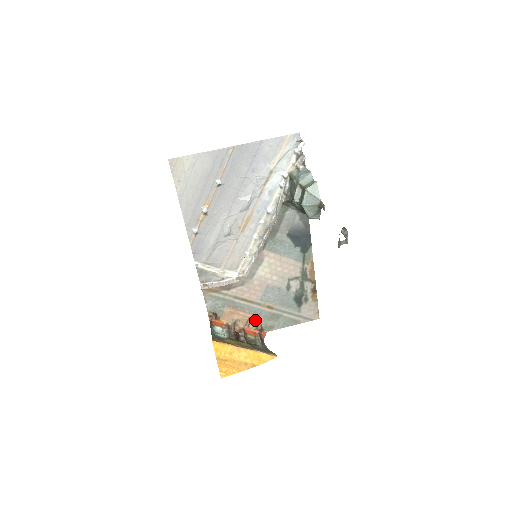
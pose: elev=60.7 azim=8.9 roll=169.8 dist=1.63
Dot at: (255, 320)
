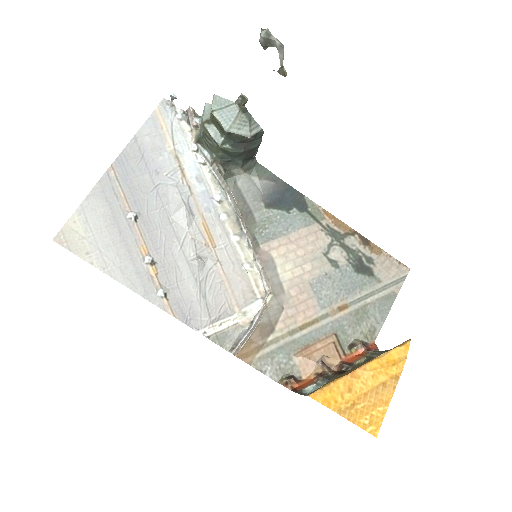
Dot at: (344, 340)
